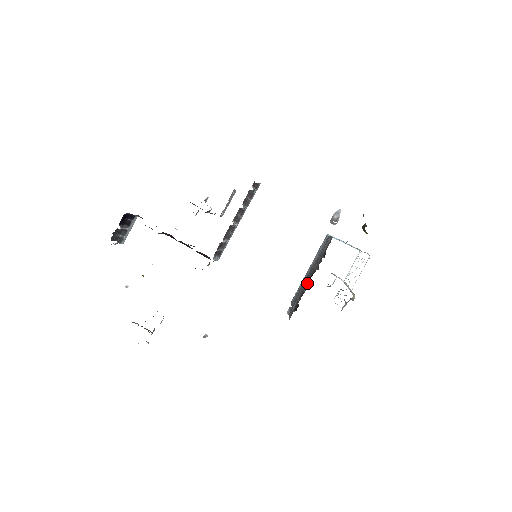
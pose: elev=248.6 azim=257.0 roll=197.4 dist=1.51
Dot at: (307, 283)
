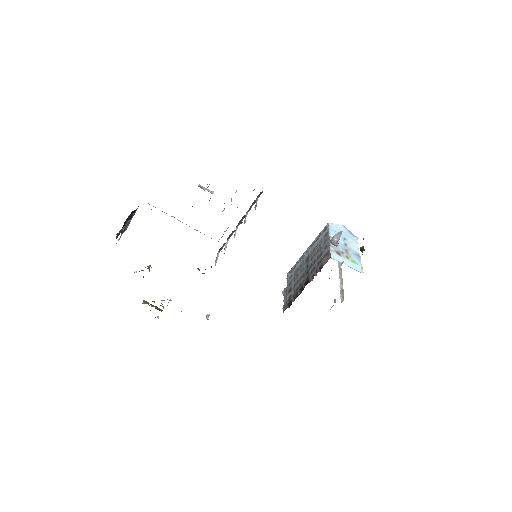
Dot at: (302, 285)
